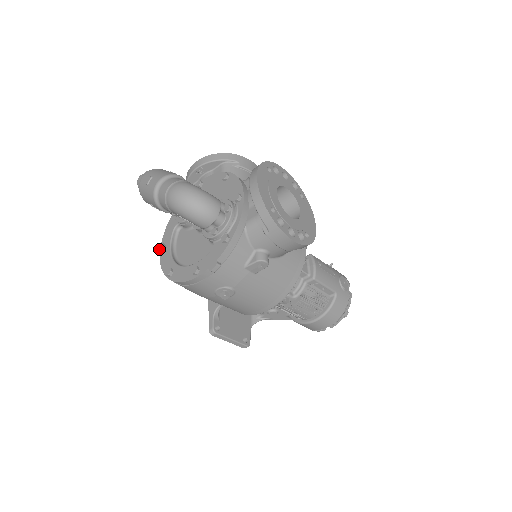
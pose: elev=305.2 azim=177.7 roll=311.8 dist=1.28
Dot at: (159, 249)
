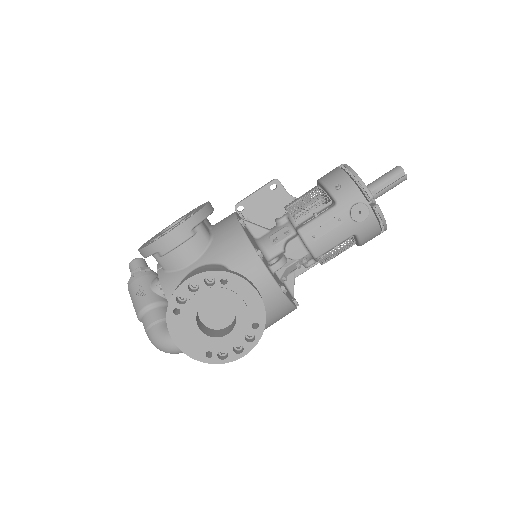
Dot at: occluded
